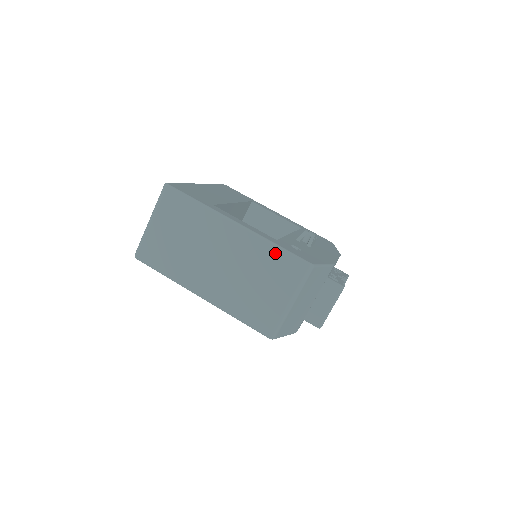
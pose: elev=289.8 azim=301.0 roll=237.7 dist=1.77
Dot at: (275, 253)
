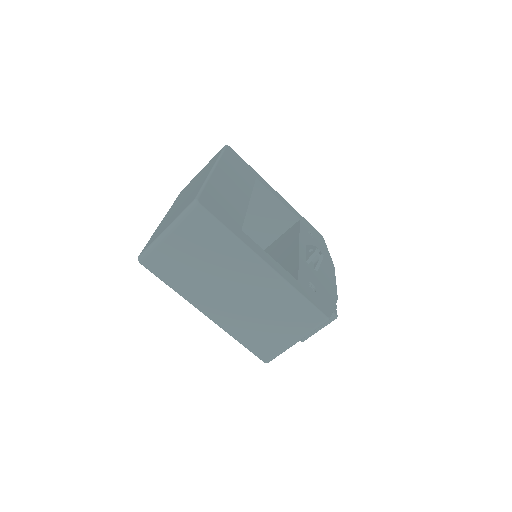
Dot at: (297, 301)
